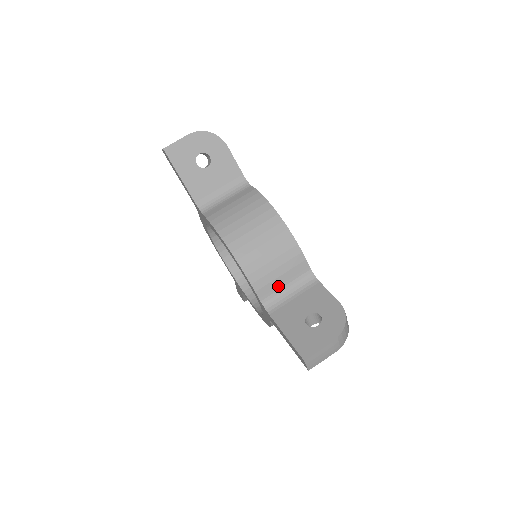
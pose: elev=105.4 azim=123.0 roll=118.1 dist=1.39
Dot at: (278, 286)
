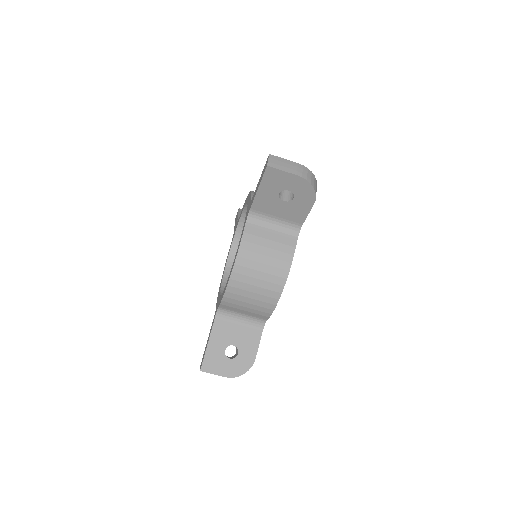
Dot at: (237, 311)
